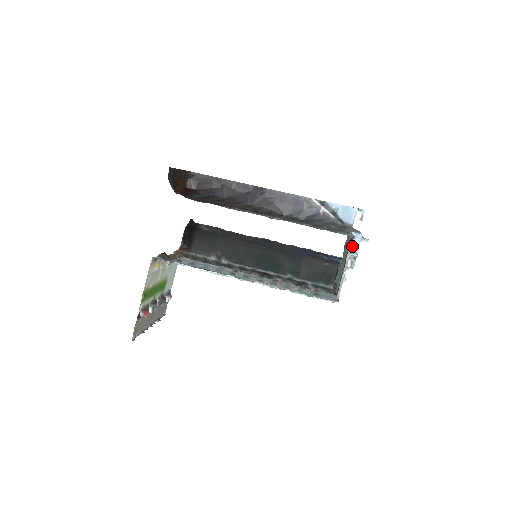
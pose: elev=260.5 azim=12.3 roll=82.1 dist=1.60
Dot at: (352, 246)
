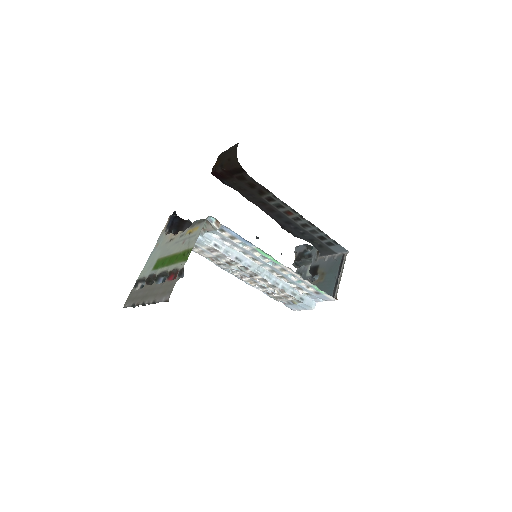
Dot at: occluded
